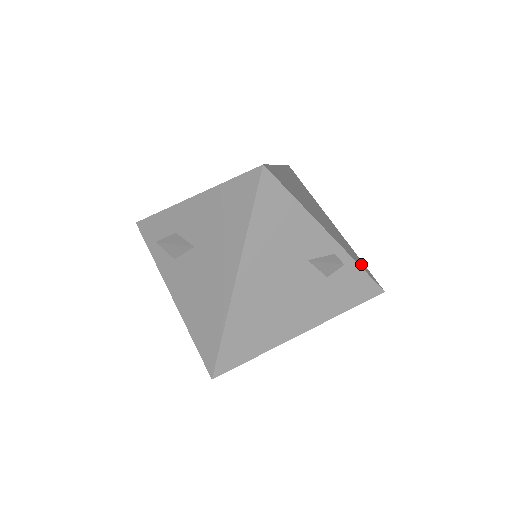
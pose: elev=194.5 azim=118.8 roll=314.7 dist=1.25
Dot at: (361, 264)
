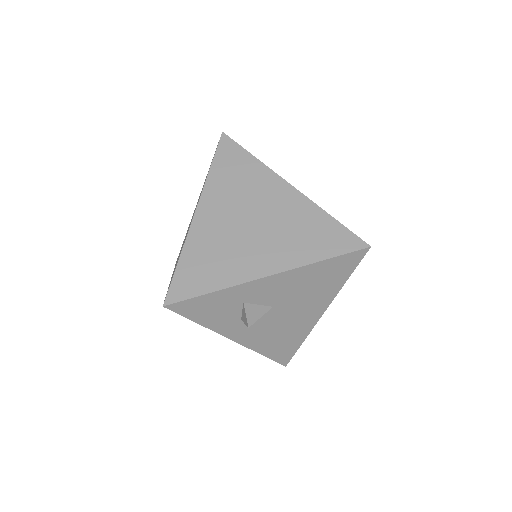
Dot at: occluded
